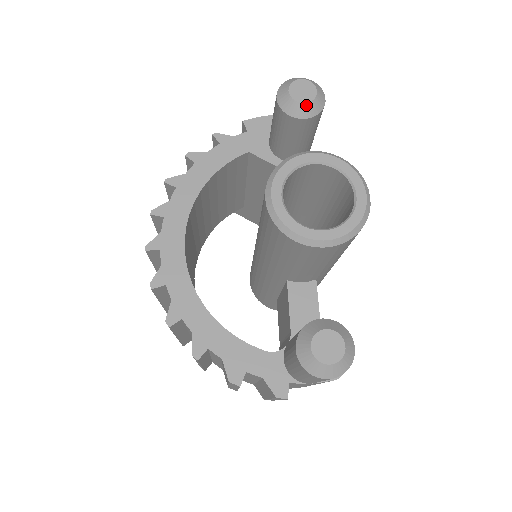
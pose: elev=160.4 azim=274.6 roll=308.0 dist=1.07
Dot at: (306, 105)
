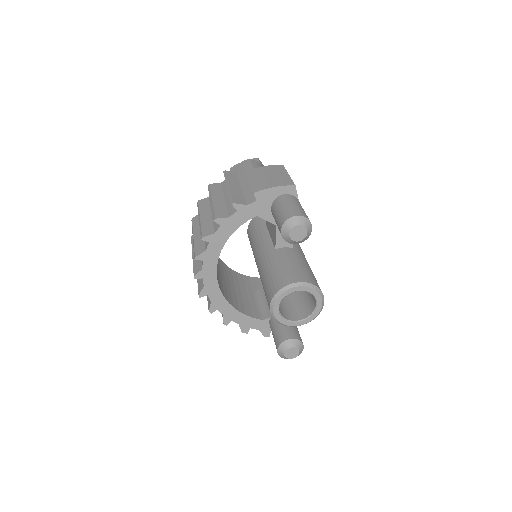
Dot at: (299, 241)
